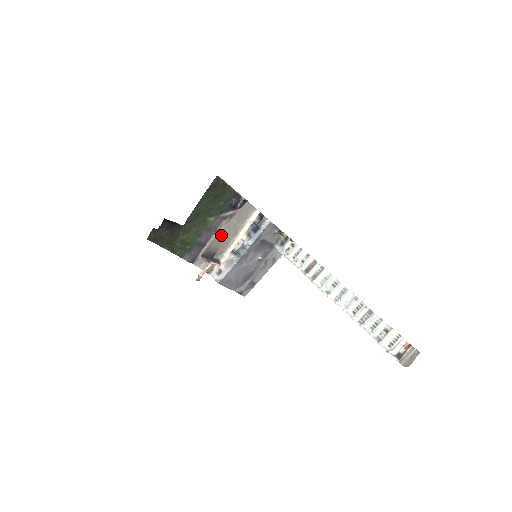
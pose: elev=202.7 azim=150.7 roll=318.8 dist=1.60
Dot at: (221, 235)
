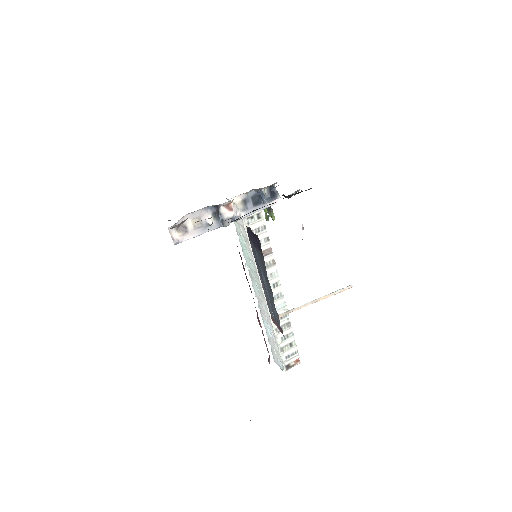
Dot at: occluded
